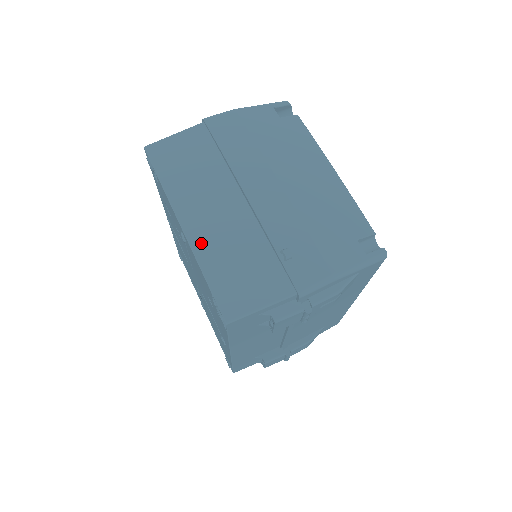
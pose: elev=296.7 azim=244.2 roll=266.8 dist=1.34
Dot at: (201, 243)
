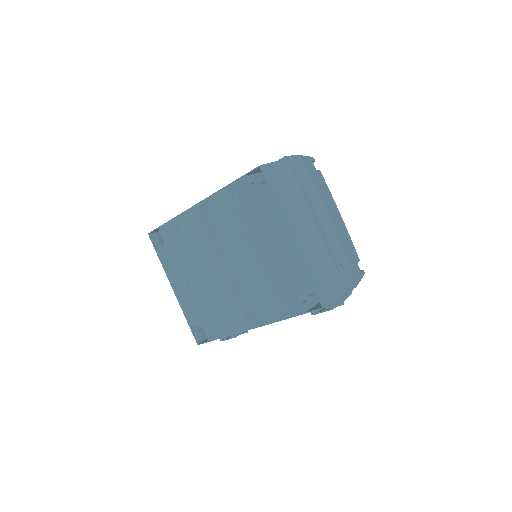
Dot at: (303, 251)
